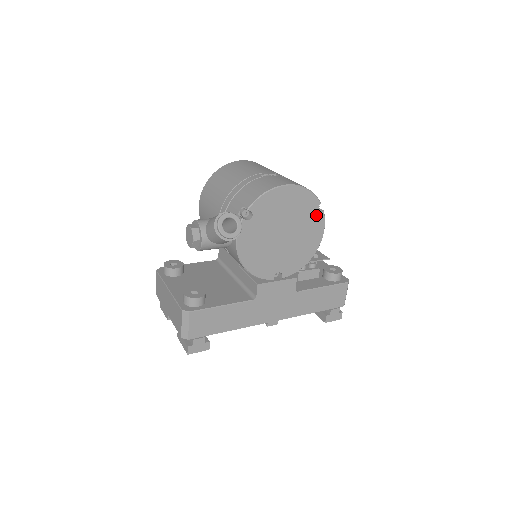
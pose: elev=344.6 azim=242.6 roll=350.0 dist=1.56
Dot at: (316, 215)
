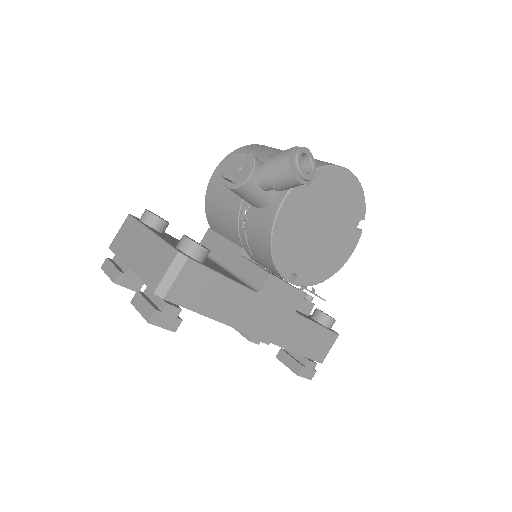
Dot at: (355, 230)
